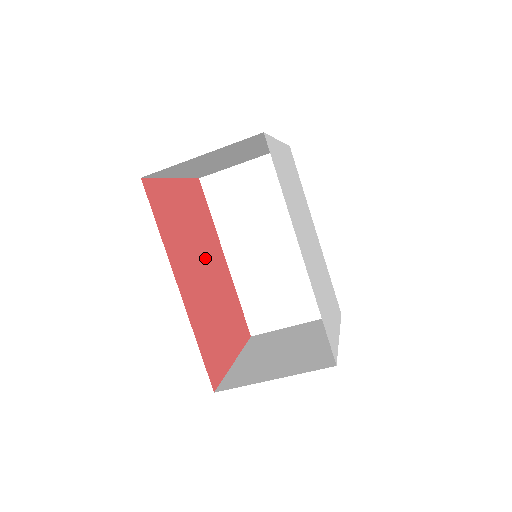
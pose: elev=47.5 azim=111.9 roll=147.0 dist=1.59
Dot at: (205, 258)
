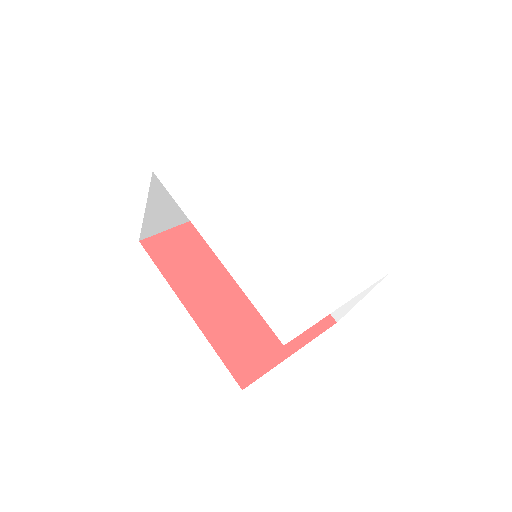
Dot at: occluded
